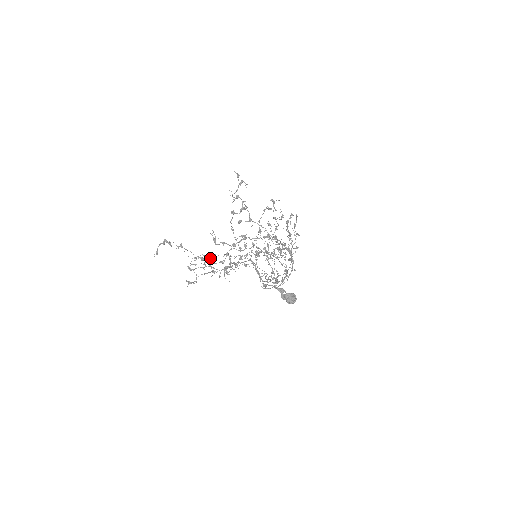
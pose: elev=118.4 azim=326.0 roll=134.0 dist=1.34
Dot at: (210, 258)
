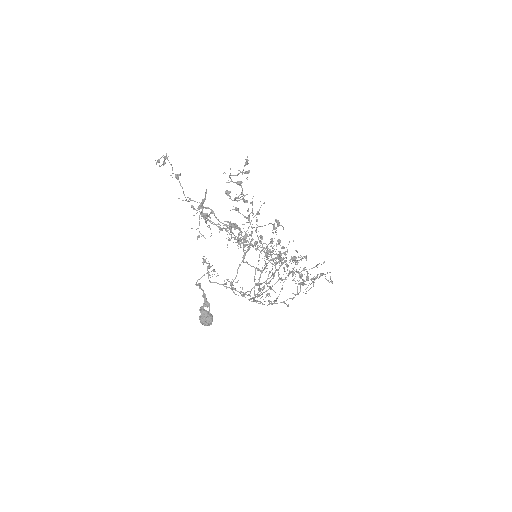
Dot at: occluded
